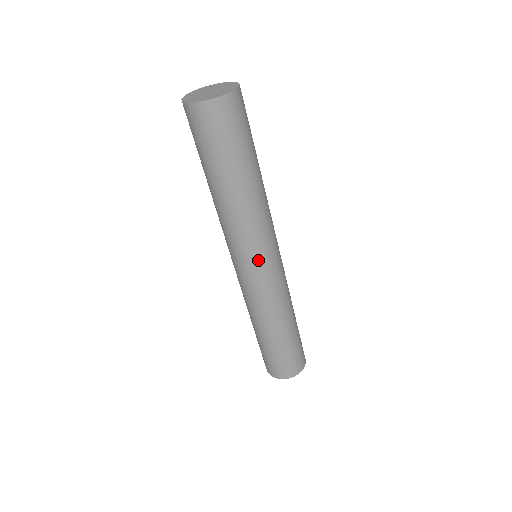
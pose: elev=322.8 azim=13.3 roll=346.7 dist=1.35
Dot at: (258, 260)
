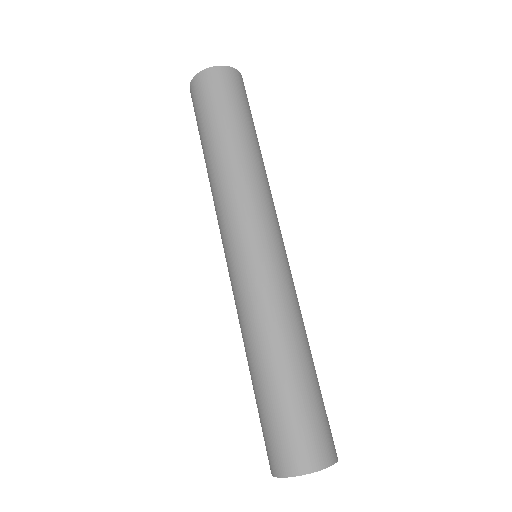
Dot at: (231, 242)
